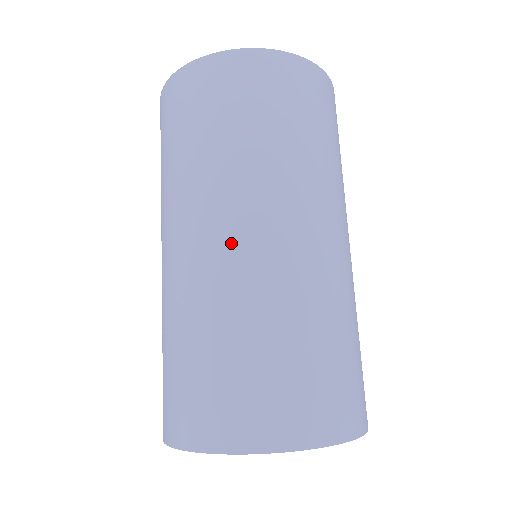
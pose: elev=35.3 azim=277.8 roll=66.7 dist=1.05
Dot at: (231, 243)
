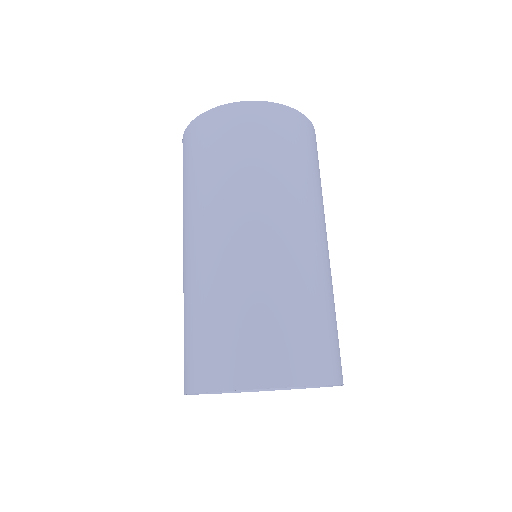
Dot at: (241, 238)
